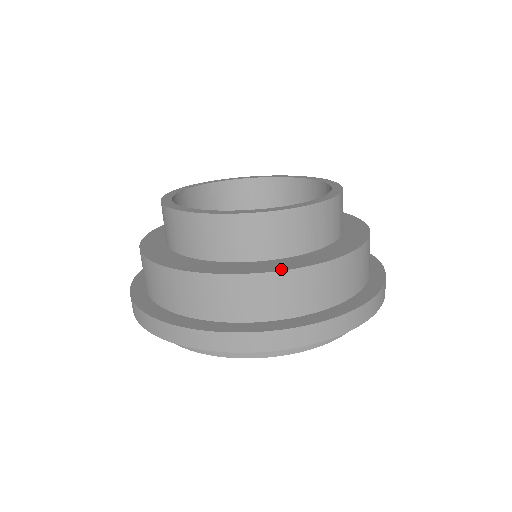
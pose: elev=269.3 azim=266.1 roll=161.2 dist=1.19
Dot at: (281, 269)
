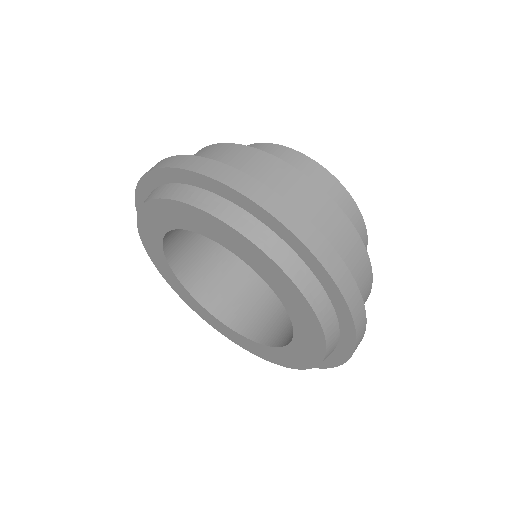
Dot at: (298, 172)
